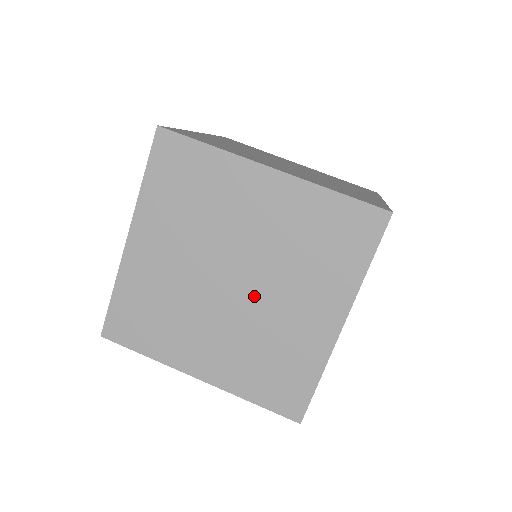
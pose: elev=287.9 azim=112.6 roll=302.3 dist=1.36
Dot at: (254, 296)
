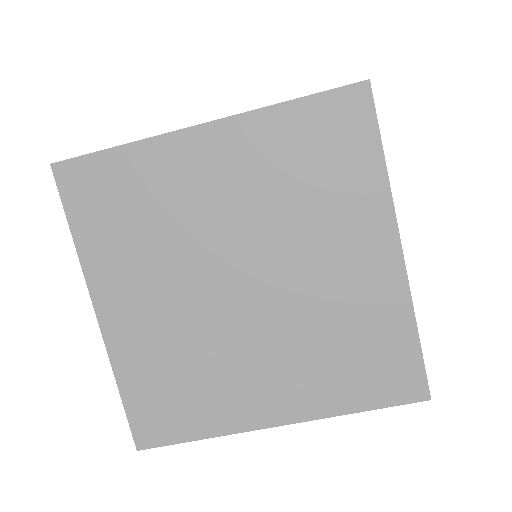
Dot at: (278, 283)
